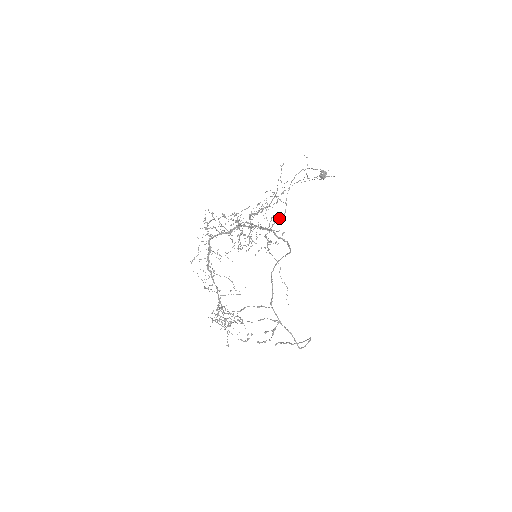
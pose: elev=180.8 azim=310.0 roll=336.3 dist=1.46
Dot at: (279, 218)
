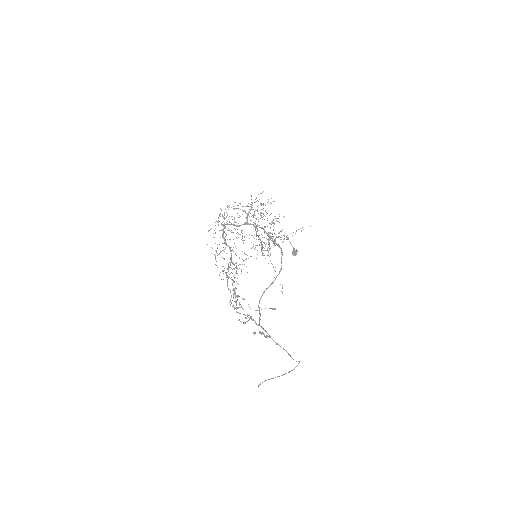
Dot at: occluded
